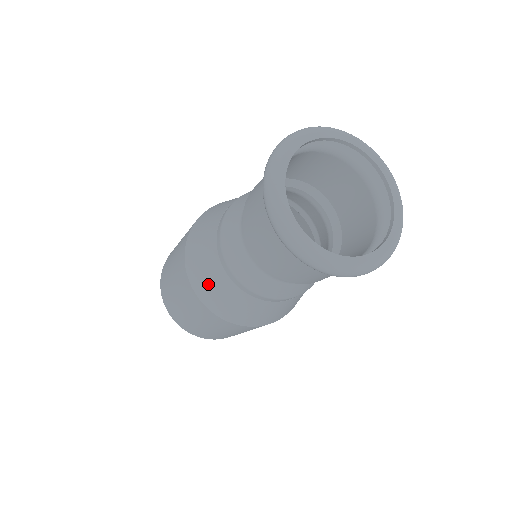
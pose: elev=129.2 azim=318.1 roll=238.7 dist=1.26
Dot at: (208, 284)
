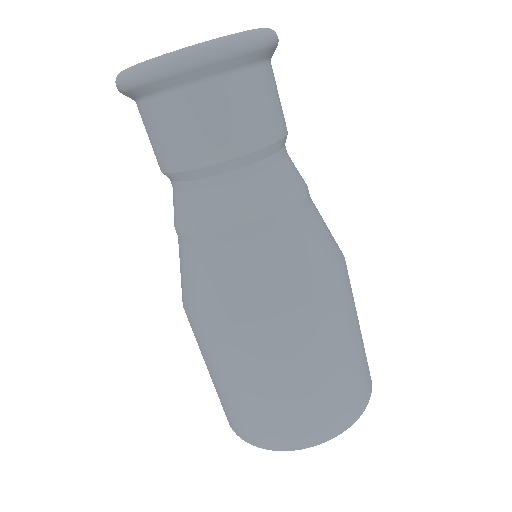
Dot at: (267, 281)
